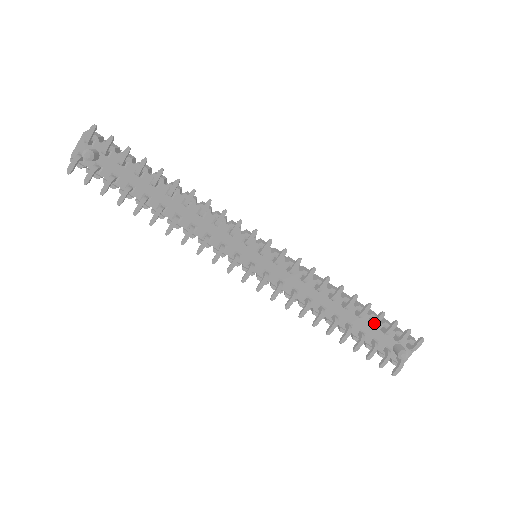
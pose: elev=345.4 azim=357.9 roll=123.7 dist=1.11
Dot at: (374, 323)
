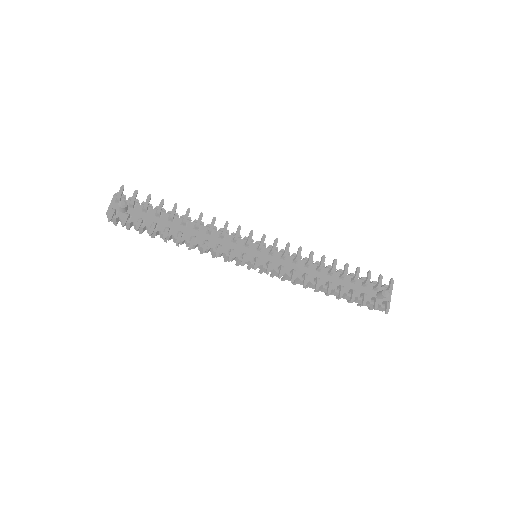
Dot at: (356, 276)
